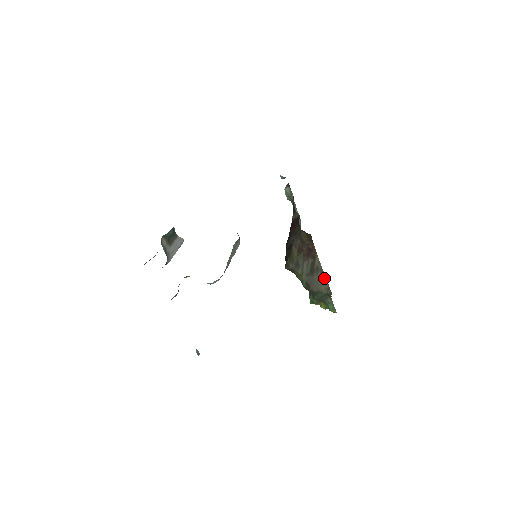
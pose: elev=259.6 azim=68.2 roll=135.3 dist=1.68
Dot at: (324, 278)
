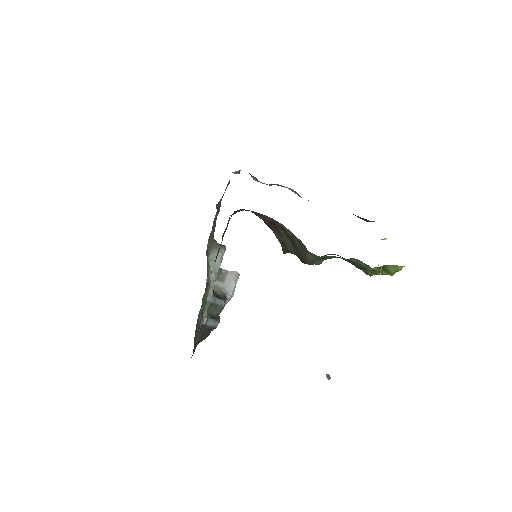
Dot at: (301, 243)
